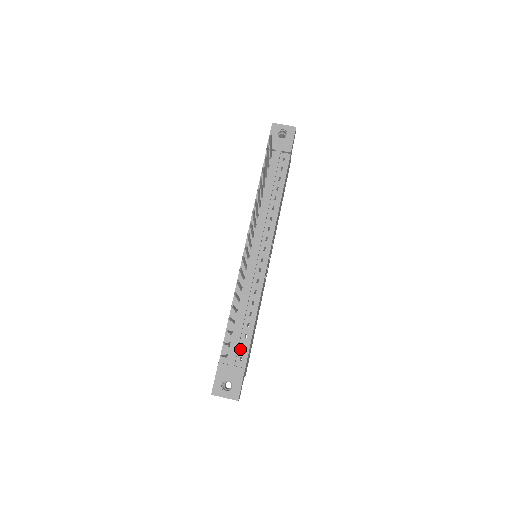
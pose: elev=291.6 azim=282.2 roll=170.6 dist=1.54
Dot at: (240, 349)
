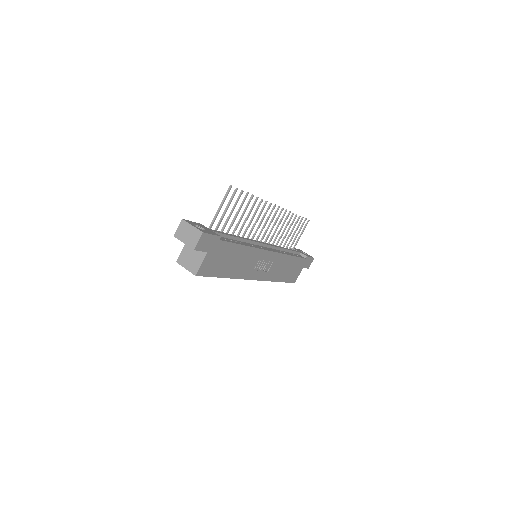
Dot at: (222, 237)
